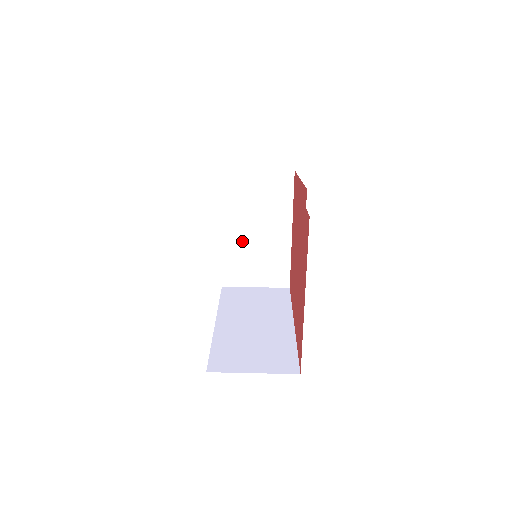
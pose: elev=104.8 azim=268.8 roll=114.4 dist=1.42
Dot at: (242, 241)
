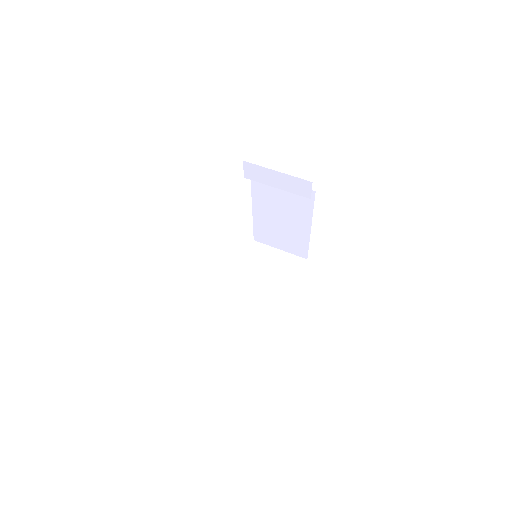
Dot at: (243, 292)
